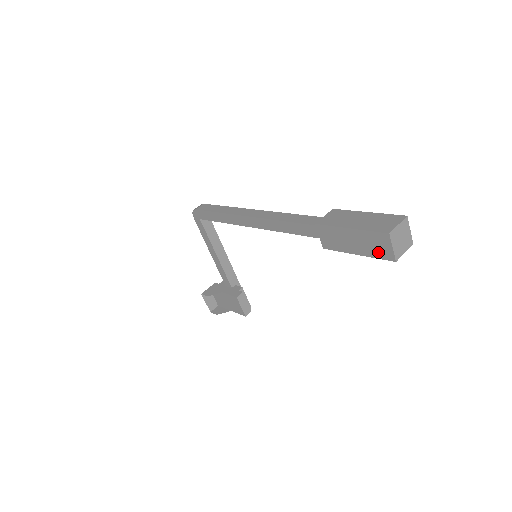
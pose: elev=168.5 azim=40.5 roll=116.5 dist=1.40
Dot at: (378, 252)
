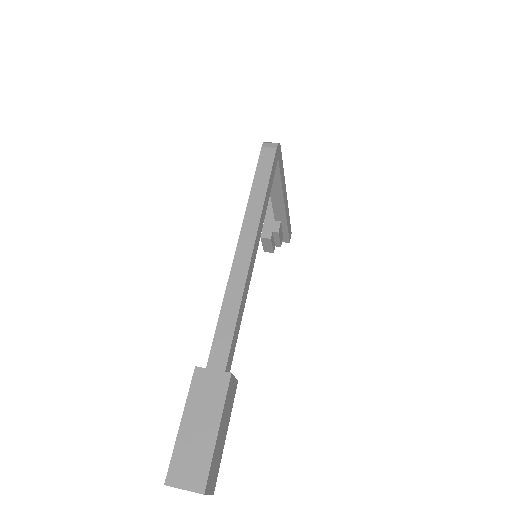
Dot at: occluded
